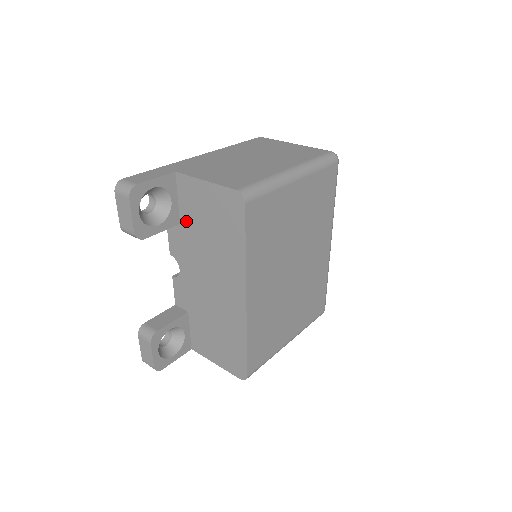
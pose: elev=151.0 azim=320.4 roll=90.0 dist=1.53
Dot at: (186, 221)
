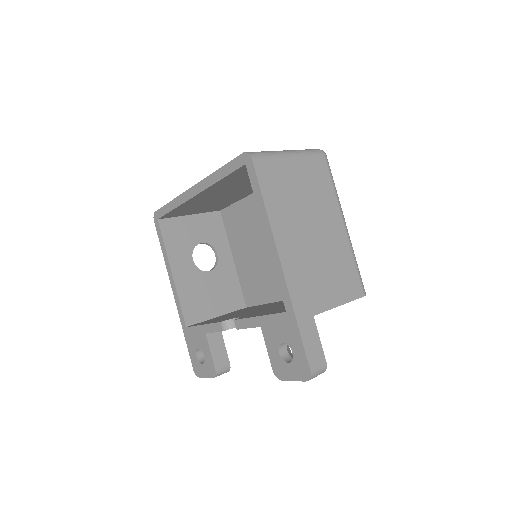
Dot at: occluded
